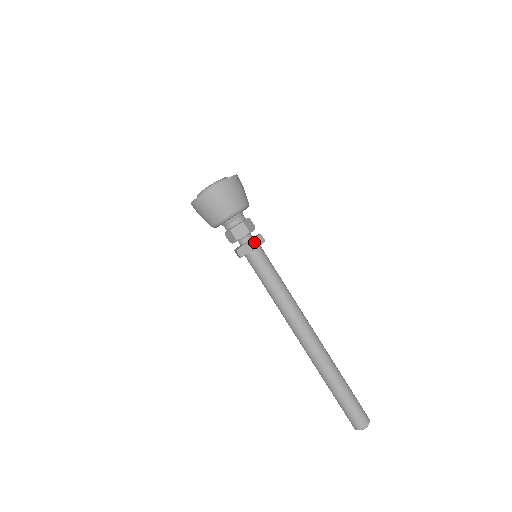
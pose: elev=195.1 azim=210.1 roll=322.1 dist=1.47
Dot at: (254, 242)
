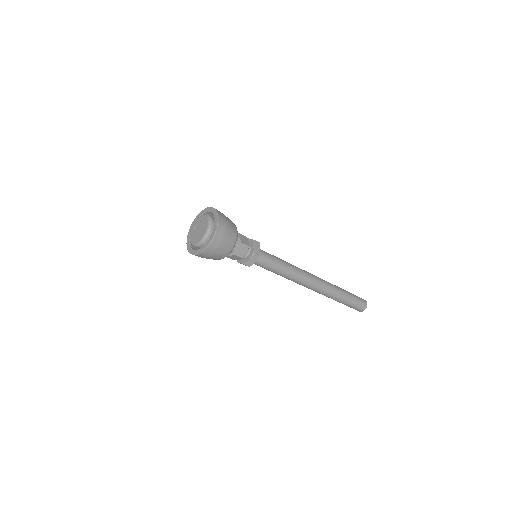
Dot at: (256, 251)
